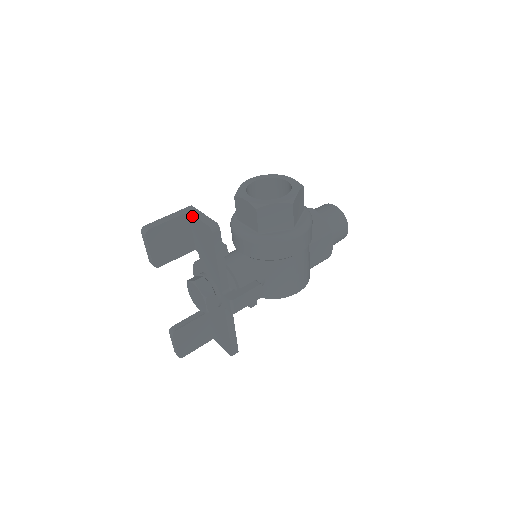
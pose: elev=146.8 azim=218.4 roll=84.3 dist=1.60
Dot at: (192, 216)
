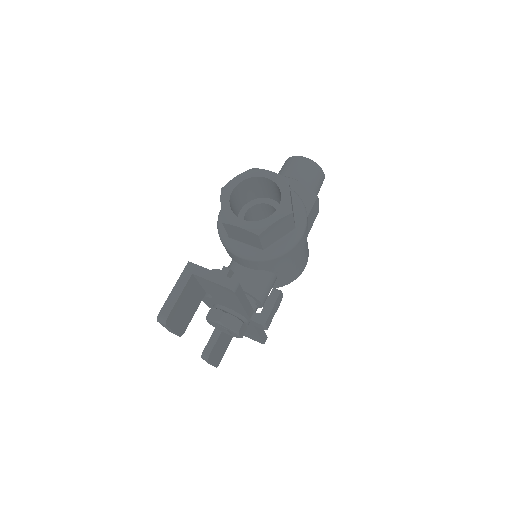
Dot at: (199, 277)
